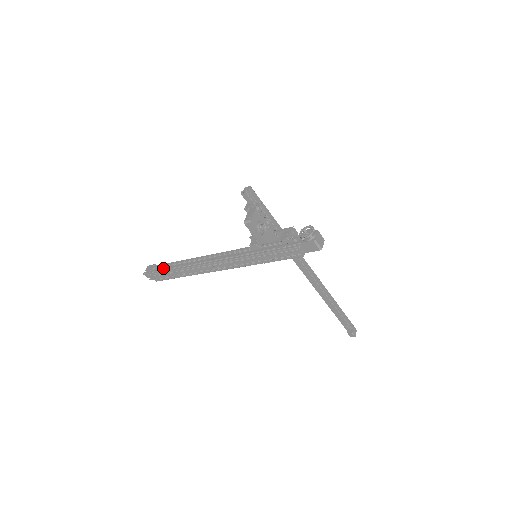
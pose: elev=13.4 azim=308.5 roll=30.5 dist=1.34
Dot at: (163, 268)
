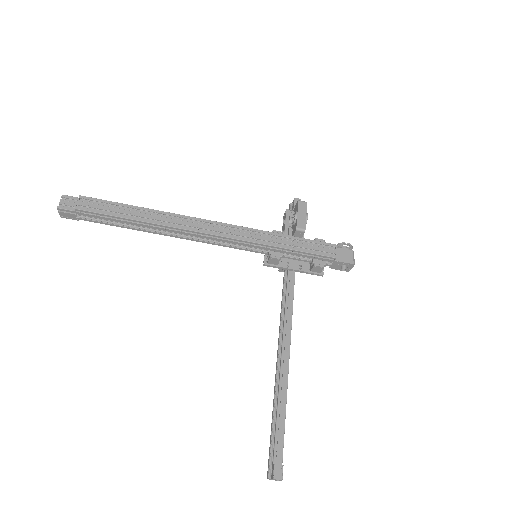
Dot at: occluded
